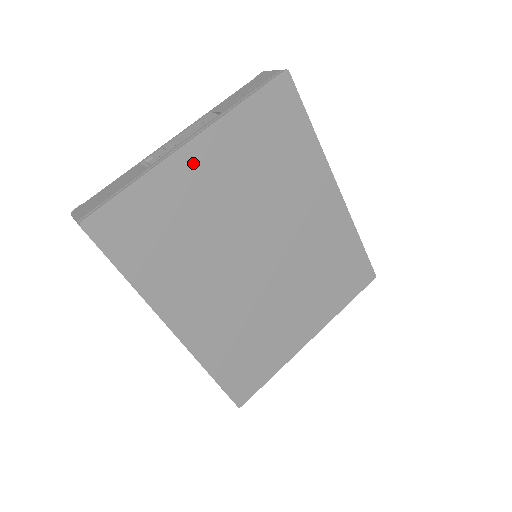
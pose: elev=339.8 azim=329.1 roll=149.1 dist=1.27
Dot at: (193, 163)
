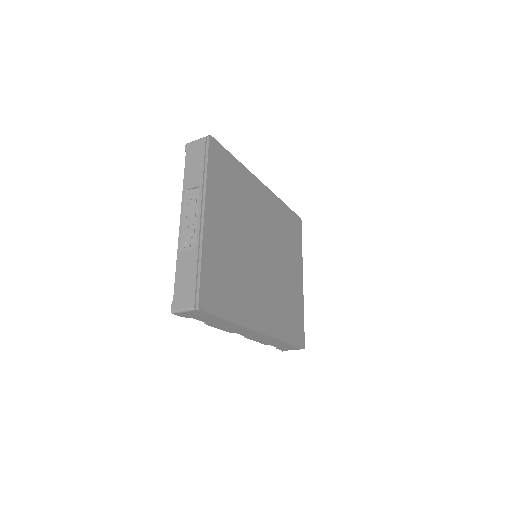
Dot at: (212, 226)
